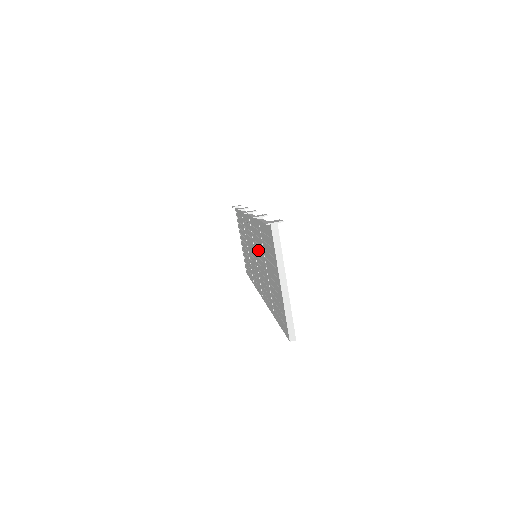
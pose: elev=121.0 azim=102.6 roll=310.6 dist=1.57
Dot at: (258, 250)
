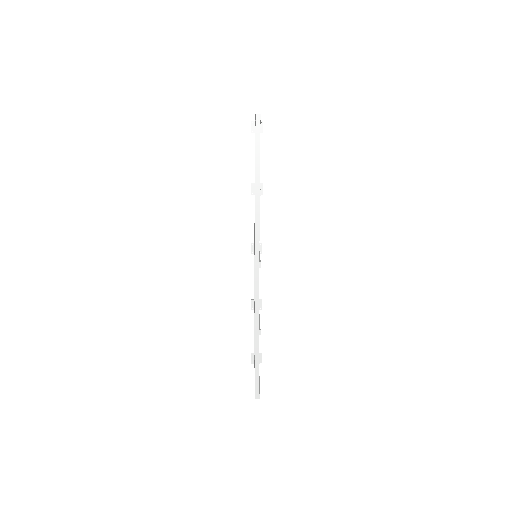
Dot at: occluded
